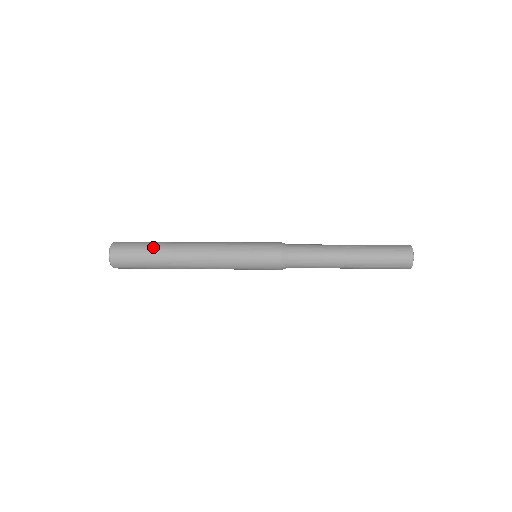
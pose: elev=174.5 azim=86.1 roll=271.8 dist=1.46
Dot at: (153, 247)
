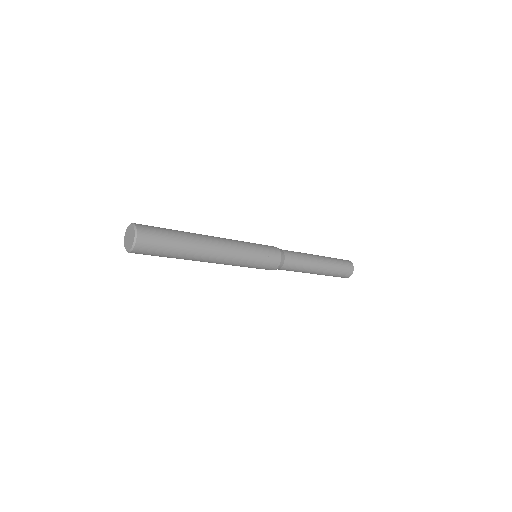
Dot at: (179, 234)
